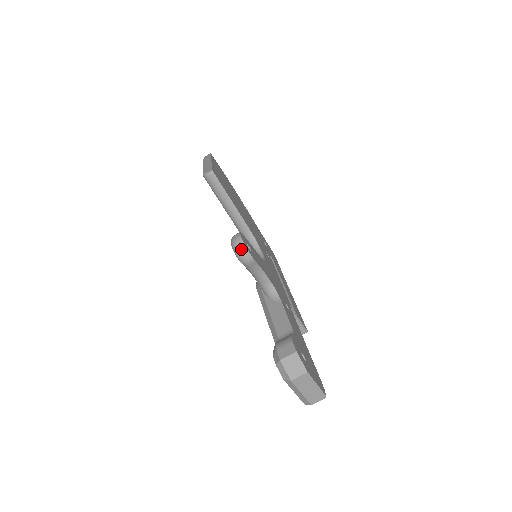
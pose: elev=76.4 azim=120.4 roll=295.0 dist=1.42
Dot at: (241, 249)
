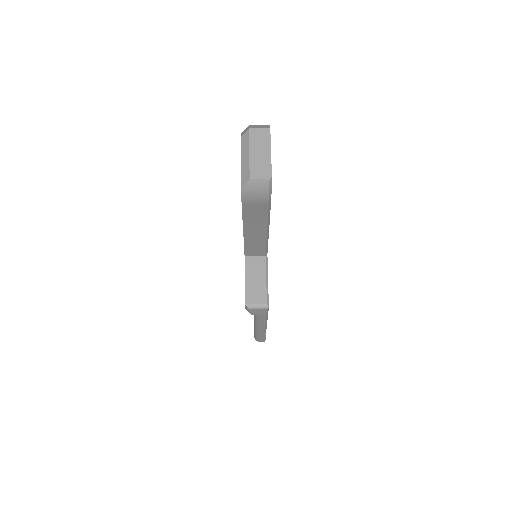
Dot at: occluded
